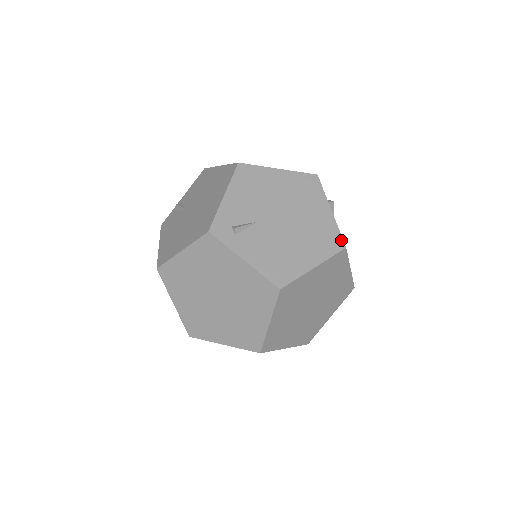
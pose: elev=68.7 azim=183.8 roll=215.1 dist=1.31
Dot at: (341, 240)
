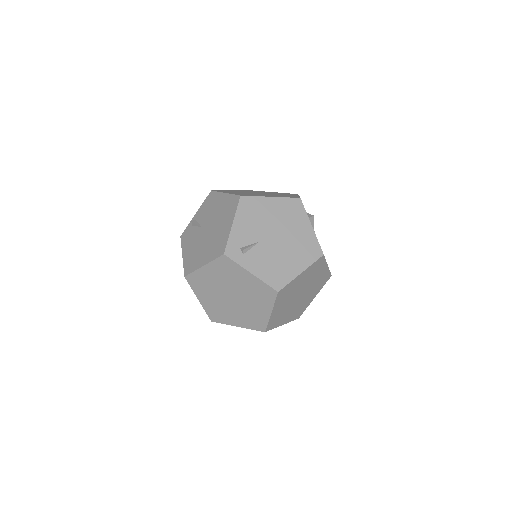
Dot at: (320, 249)
